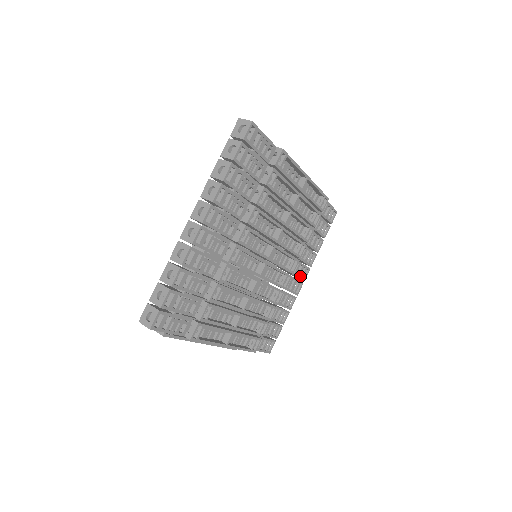
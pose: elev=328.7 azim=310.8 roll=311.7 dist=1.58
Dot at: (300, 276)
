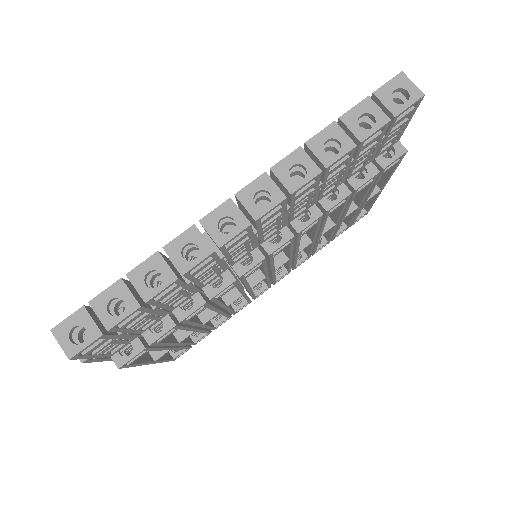
Dot at: occluded
